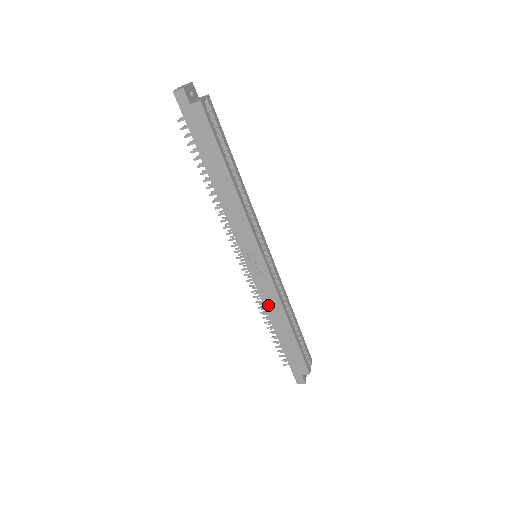
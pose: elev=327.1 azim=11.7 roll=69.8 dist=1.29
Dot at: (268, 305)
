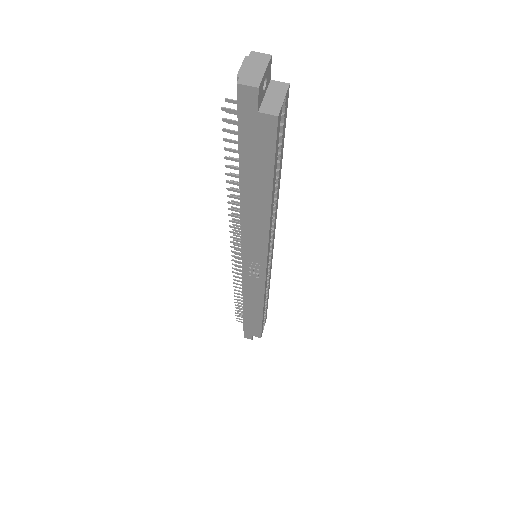
Dot at: (248, 295)
